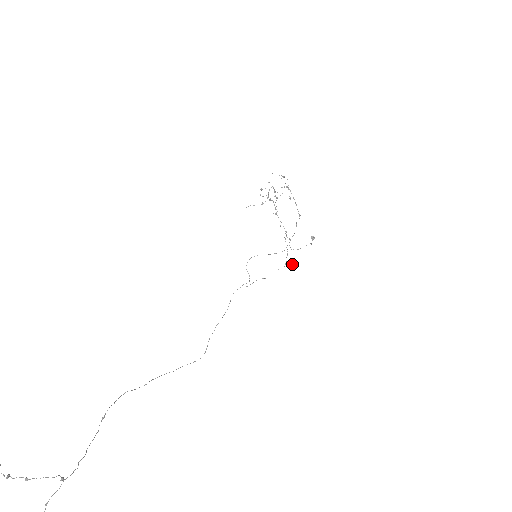
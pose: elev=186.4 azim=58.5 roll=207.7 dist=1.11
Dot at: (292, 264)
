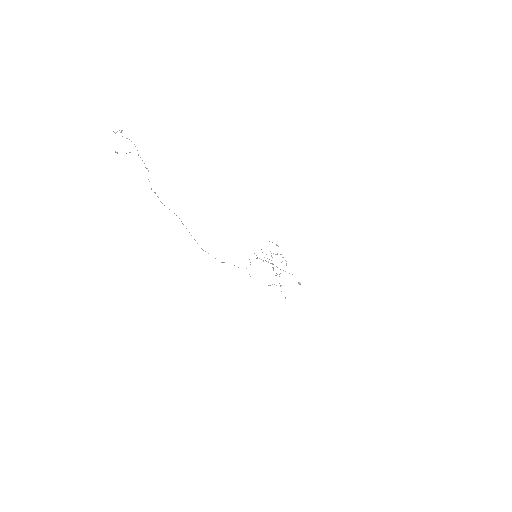
Dot at: (285, 298)
